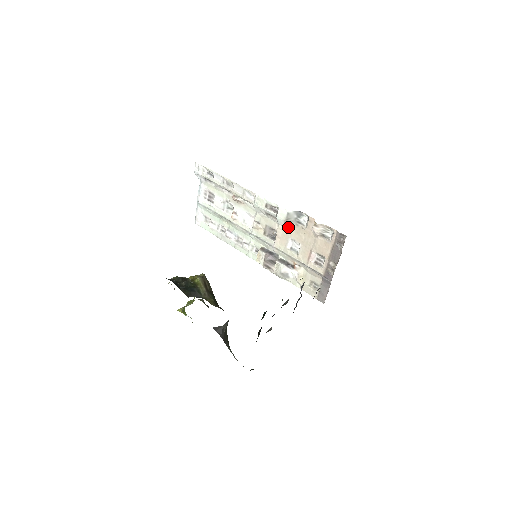
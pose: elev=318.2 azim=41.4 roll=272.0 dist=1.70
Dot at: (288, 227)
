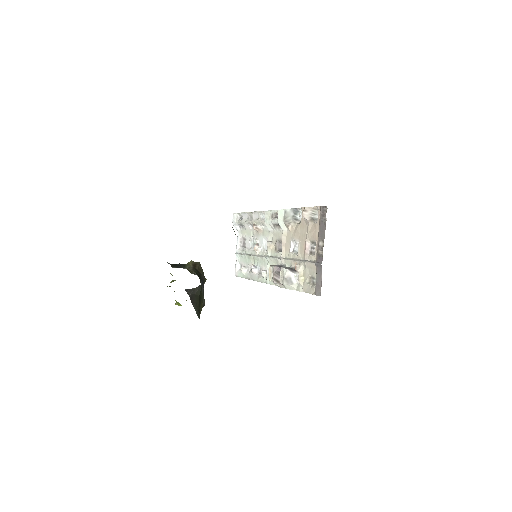
Dot at: (289, 229)
